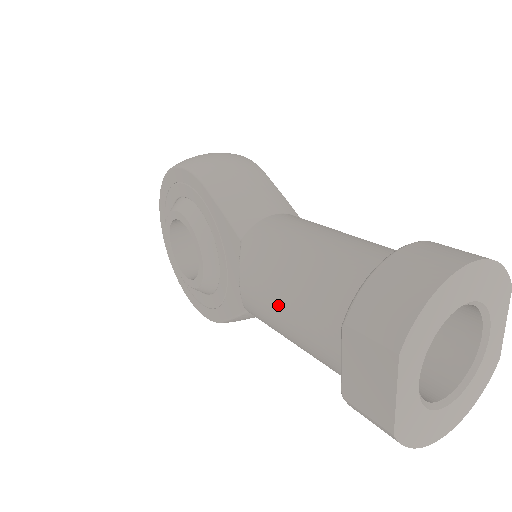
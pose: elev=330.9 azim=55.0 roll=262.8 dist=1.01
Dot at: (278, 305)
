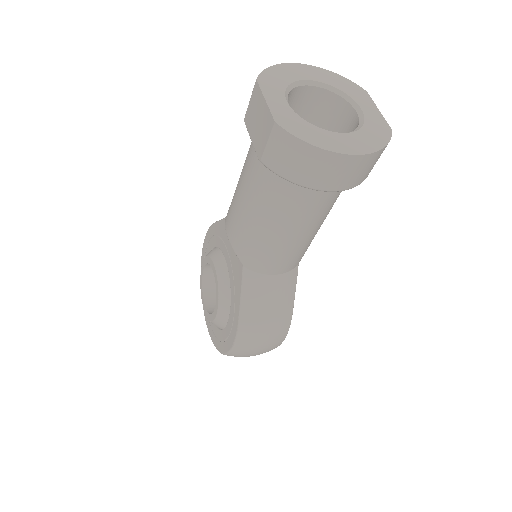
Dot at: (237, 194)
